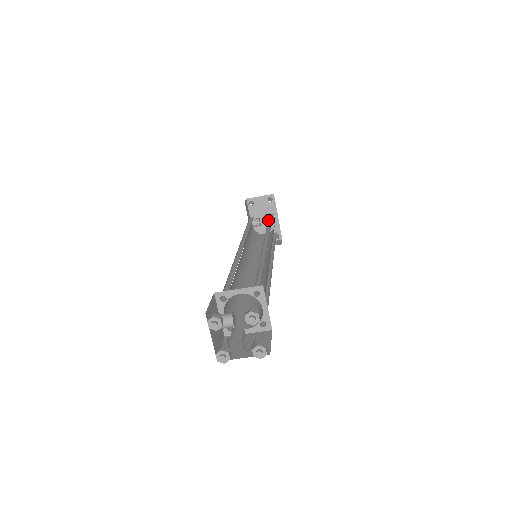
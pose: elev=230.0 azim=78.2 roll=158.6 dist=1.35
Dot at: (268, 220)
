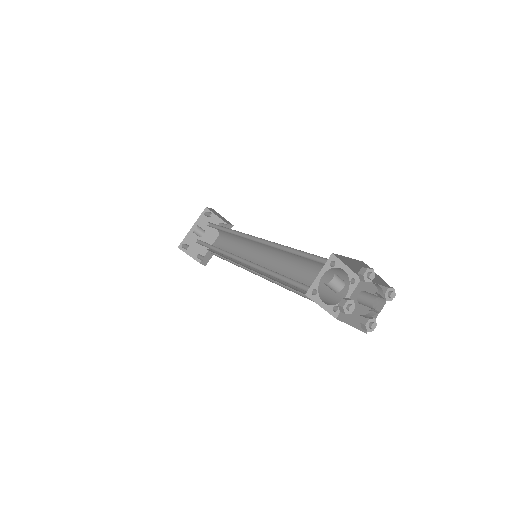
Dot at: (232, 238)
